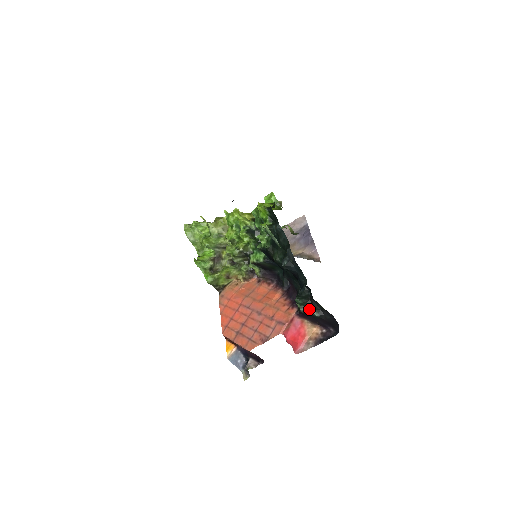
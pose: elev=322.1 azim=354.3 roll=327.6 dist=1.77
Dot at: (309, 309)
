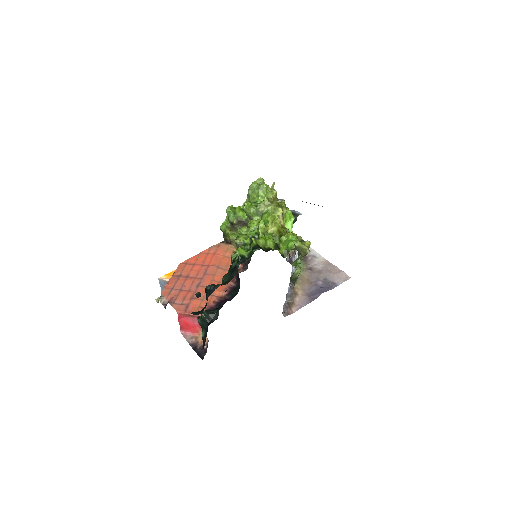
Dot at: (203, 326)
